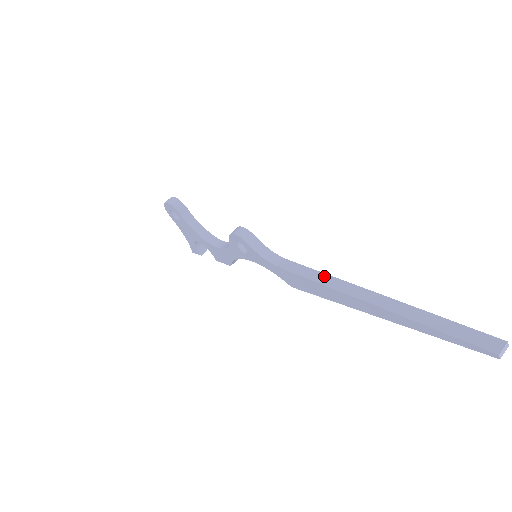
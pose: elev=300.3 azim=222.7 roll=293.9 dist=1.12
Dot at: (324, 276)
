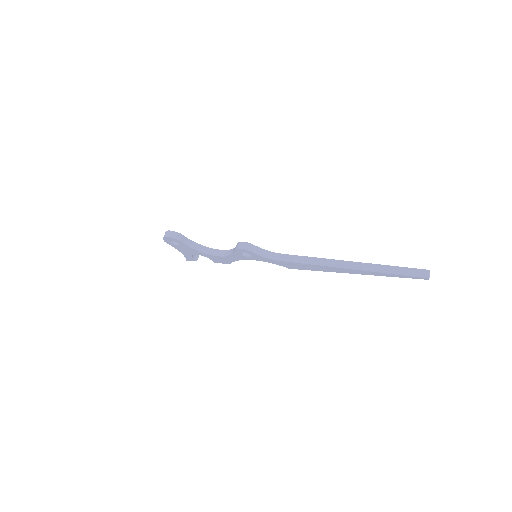
Dot at: (315, 259)
